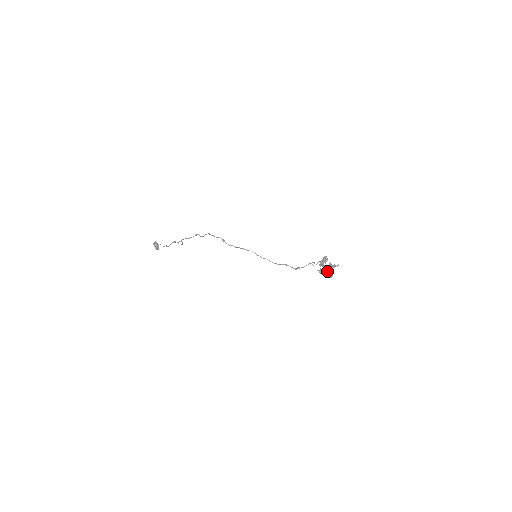
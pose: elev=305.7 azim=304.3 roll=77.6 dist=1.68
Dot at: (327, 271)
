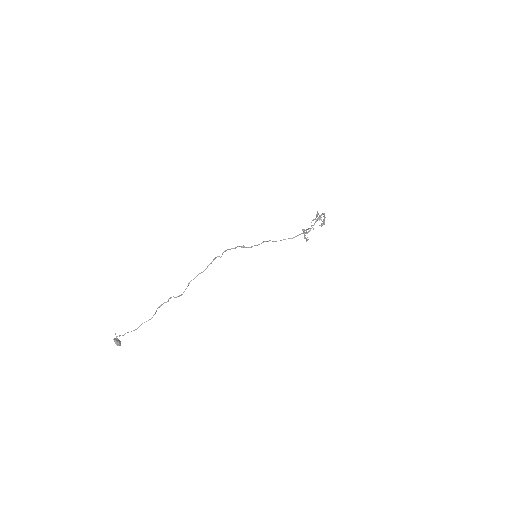
Dot at: occluded
